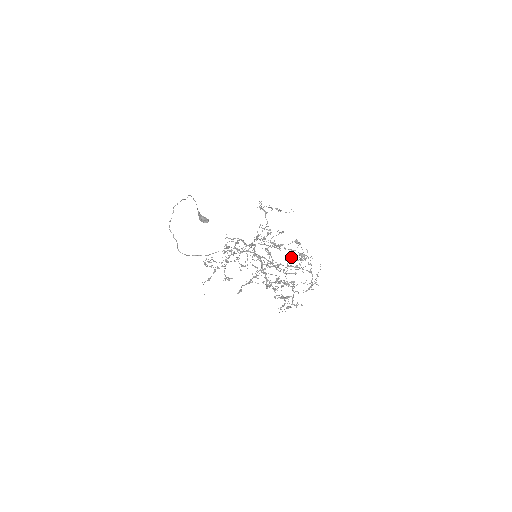
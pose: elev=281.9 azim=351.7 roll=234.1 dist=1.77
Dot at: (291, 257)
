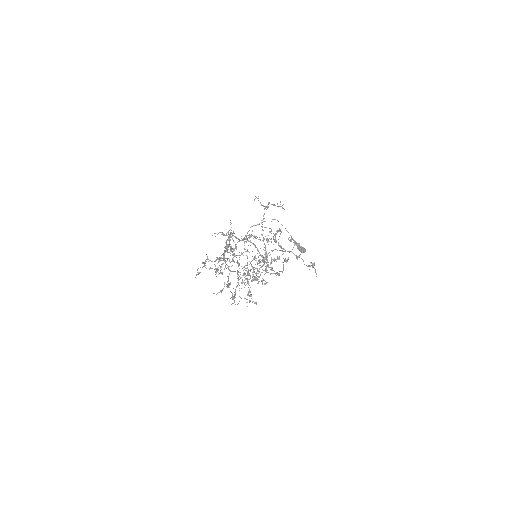
Dot at: (287, 259)
